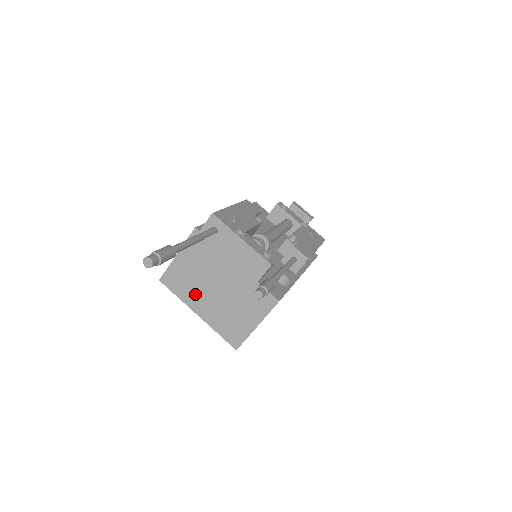
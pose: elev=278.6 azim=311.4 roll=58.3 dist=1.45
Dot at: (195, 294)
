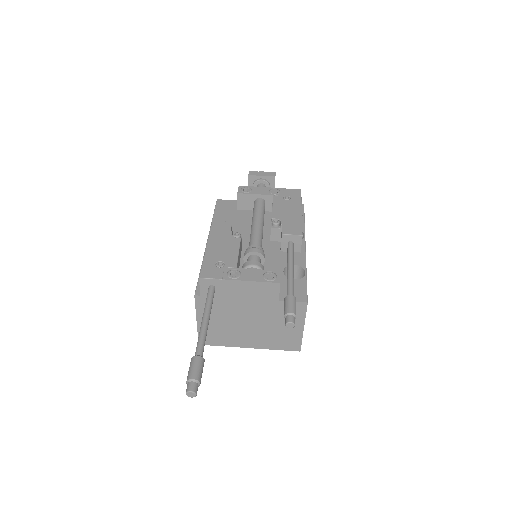
Dot at: (235, 337)
